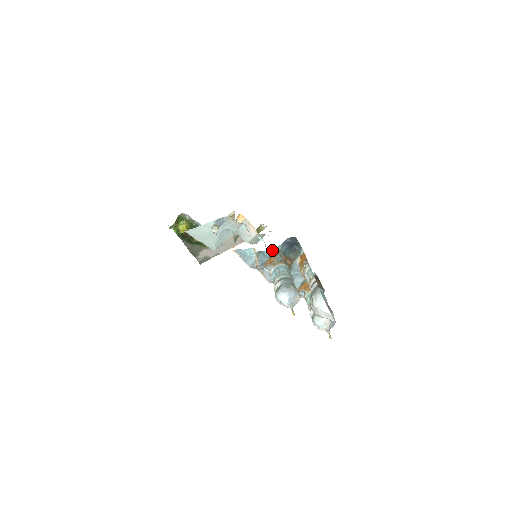
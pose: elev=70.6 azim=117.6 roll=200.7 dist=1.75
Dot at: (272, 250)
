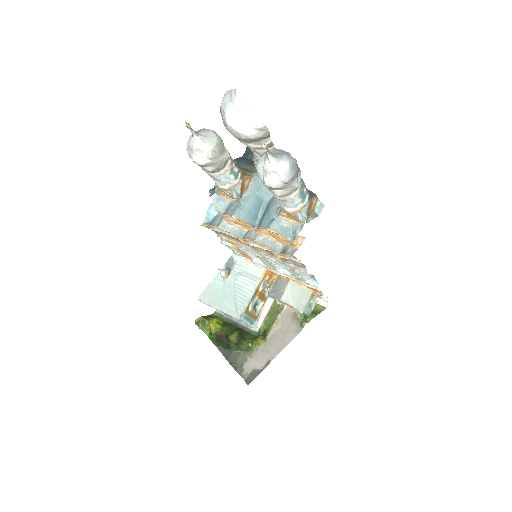
Dot at: occluded
